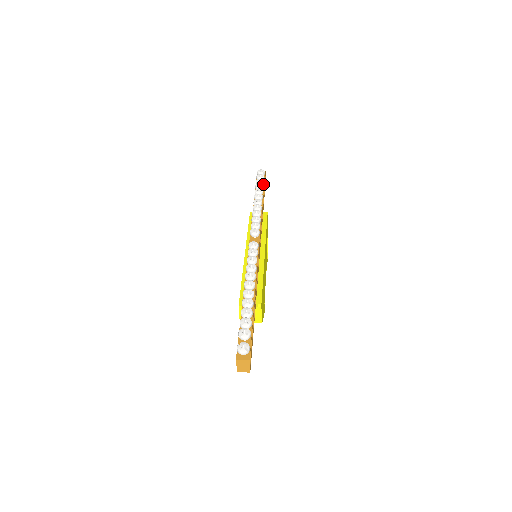
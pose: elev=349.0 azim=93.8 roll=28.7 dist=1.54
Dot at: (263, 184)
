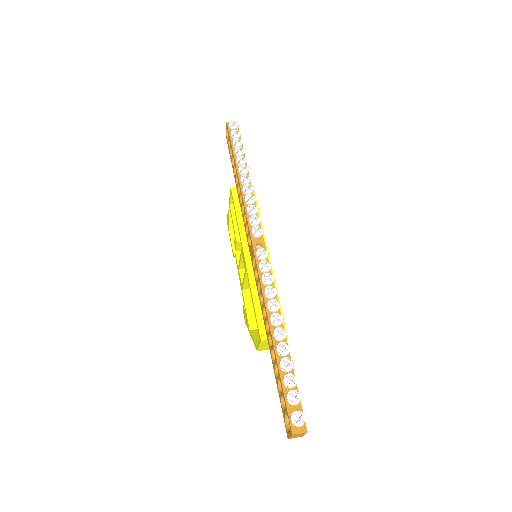
Dot at: occluded
